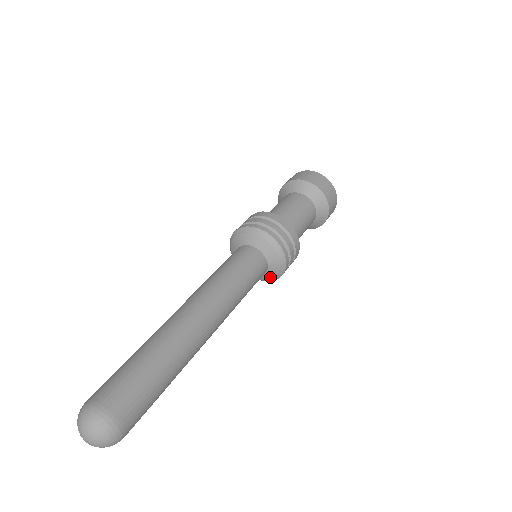
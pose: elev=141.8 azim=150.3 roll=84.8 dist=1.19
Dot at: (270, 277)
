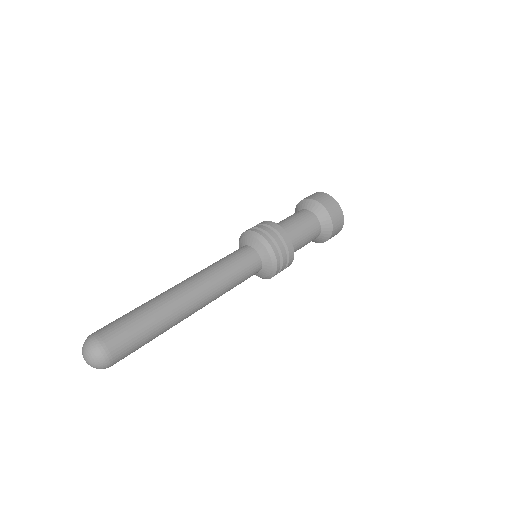
Dot at: (269, 270)
